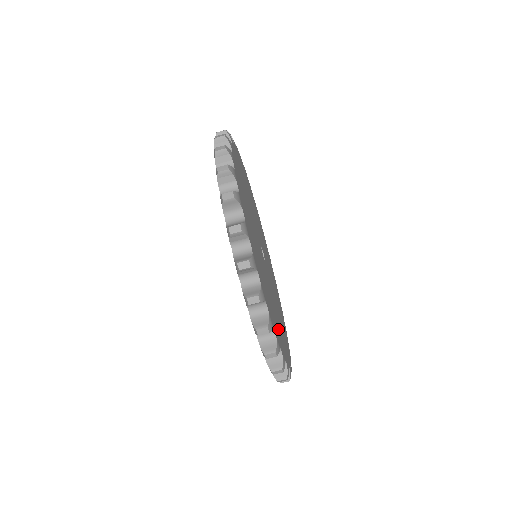
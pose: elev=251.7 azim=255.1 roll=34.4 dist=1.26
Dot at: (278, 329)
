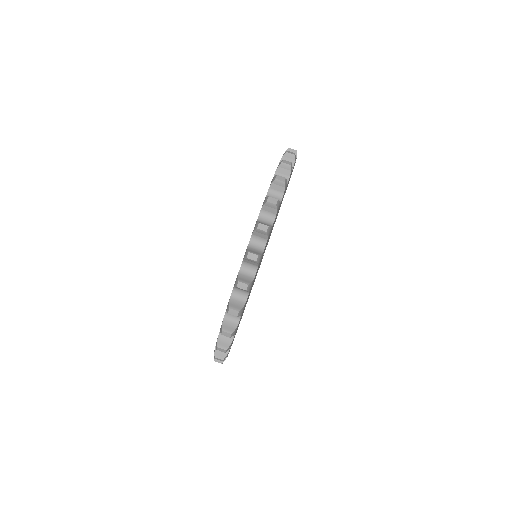
Dot at: occluded
